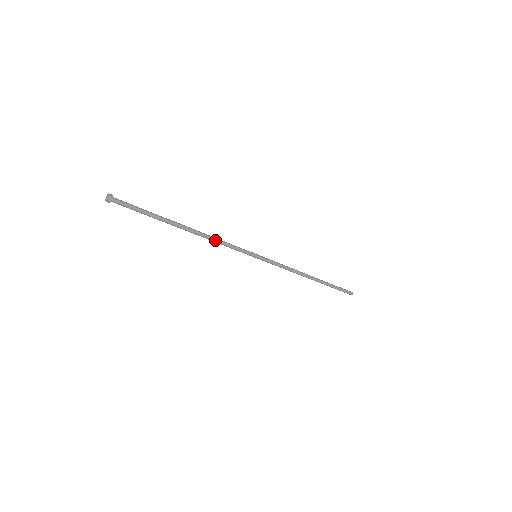
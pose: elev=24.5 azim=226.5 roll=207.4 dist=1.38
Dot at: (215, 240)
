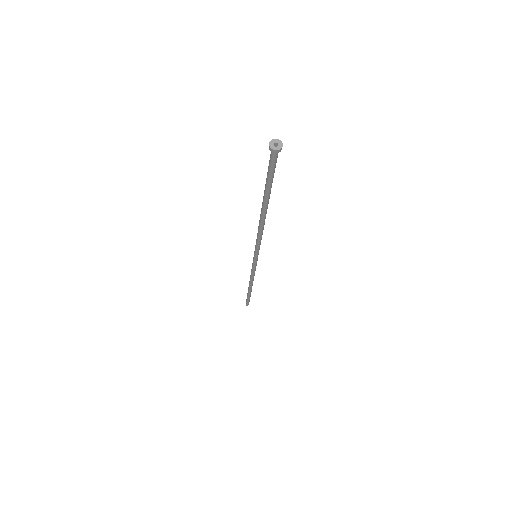
Dot at: (261, 232)
